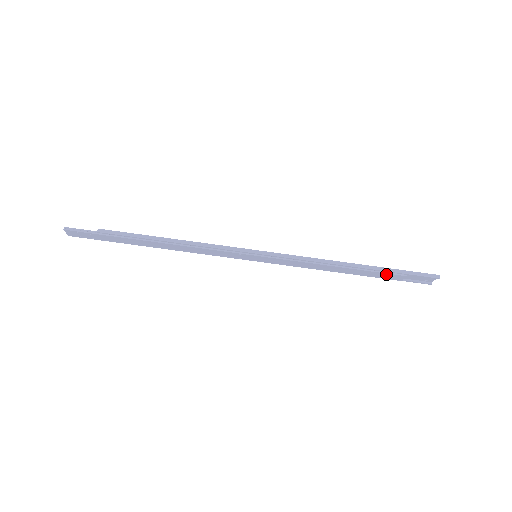
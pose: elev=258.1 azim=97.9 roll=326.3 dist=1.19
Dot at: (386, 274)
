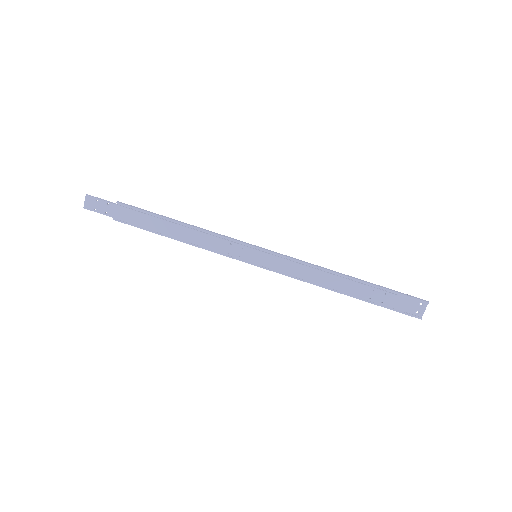
Dot at: (378, 291)
